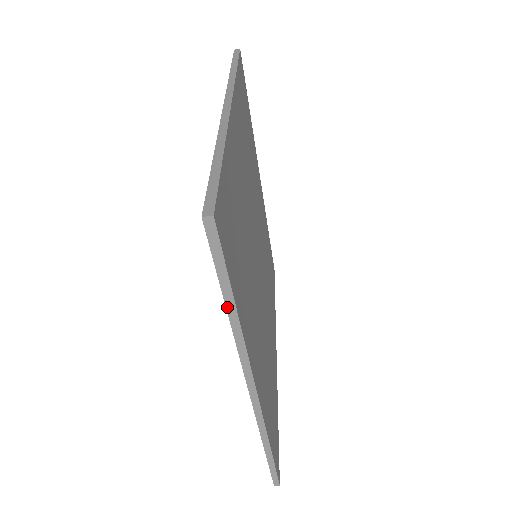
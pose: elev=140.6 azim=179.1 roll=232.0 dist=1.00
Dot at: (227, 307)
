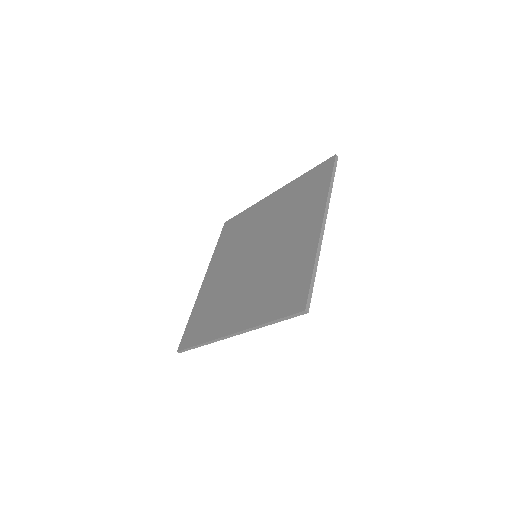
Dot at: (271, 322)
